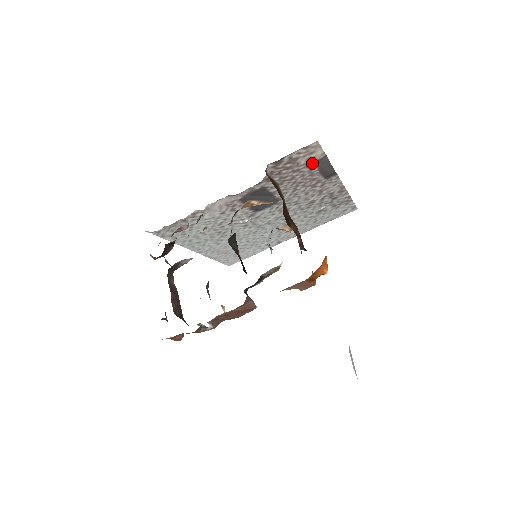
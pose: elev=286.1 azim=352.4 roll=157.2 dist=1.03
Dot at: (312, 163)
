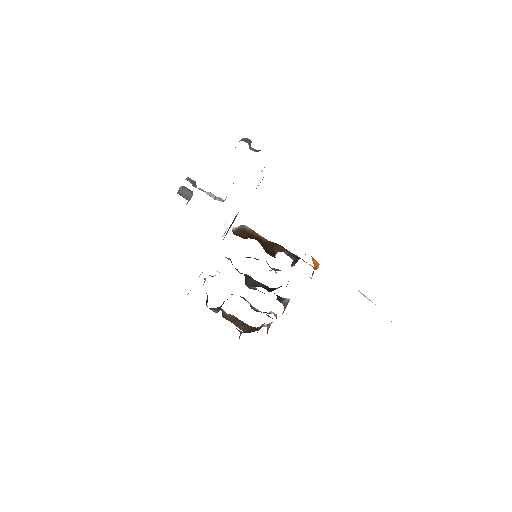
Dot at: occluded
